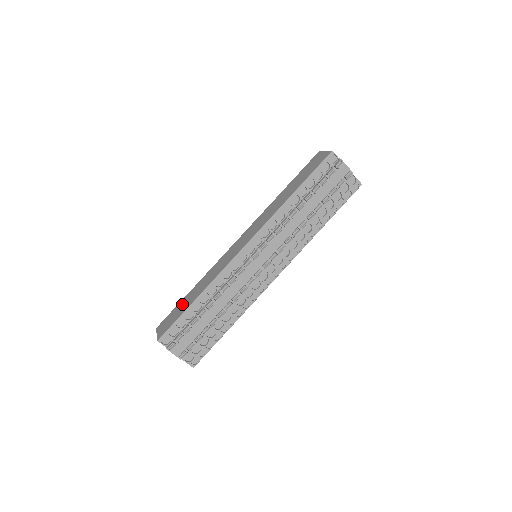
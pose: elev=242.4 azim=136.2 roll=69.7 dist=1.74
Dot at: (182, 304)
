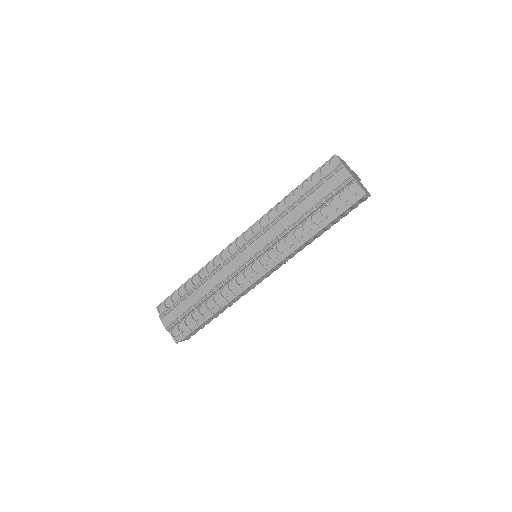
Dot at: occluded
